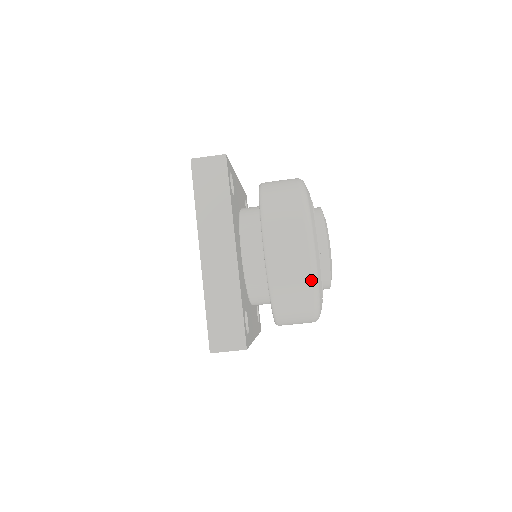
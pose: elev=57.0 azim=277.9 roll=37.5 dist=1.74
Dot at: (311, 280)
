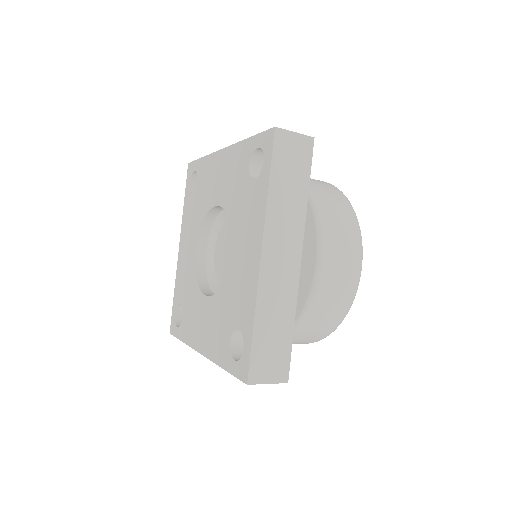
Dot at: occluded
